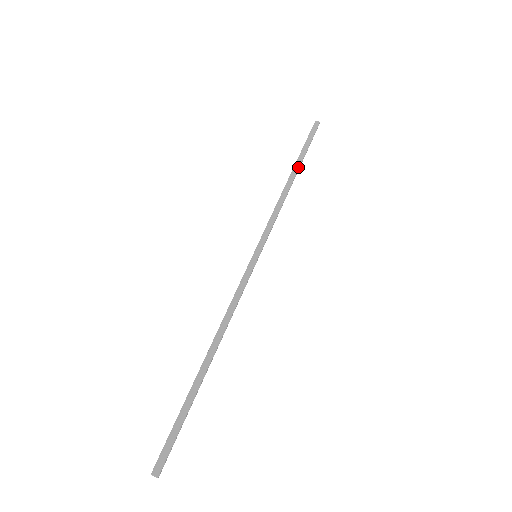
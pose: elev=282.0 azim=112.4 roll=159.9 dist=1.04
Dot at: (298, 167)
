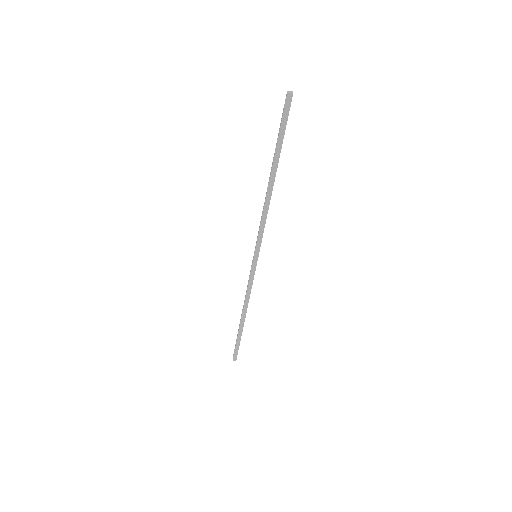
Dot at: (276, 169)
